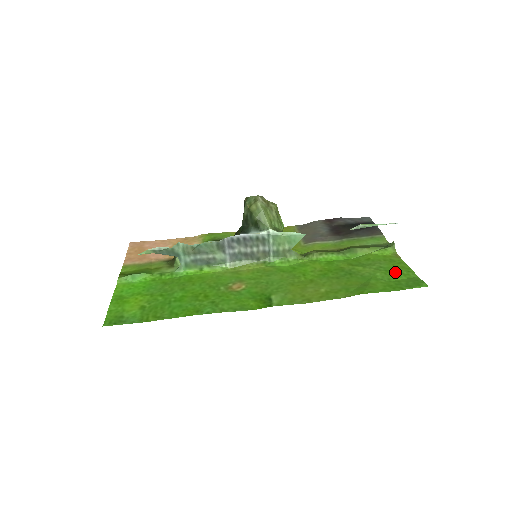
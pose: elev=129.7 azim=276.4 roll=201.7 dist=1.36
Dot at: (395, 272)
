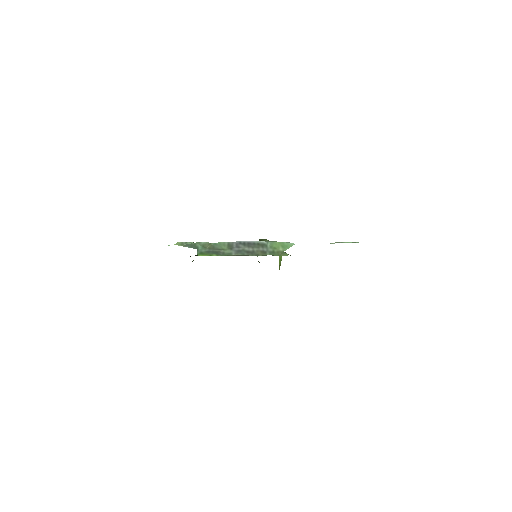
Dot at: occluded
